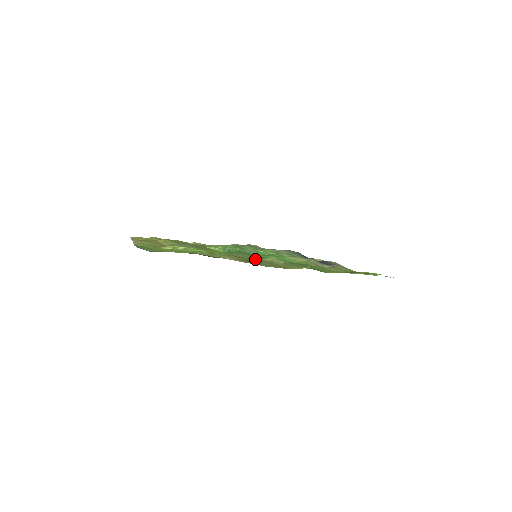
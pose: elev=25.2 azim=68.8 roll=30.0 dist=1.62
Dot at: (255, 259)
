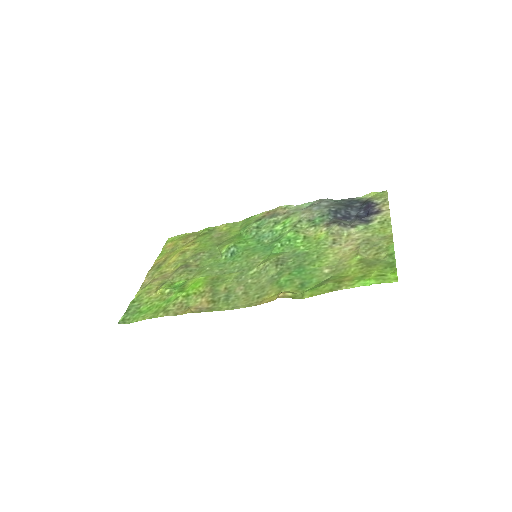
Dot at: (240, 278)
